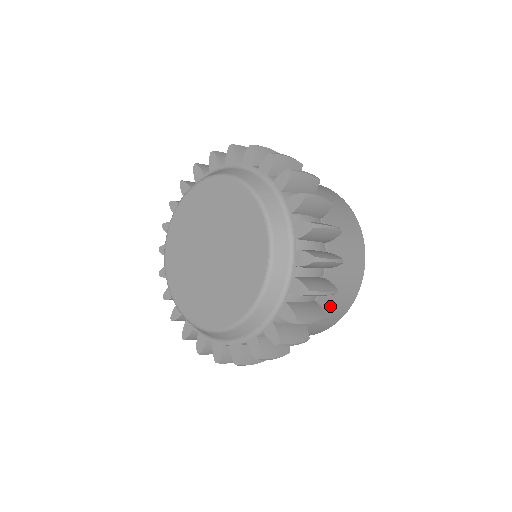
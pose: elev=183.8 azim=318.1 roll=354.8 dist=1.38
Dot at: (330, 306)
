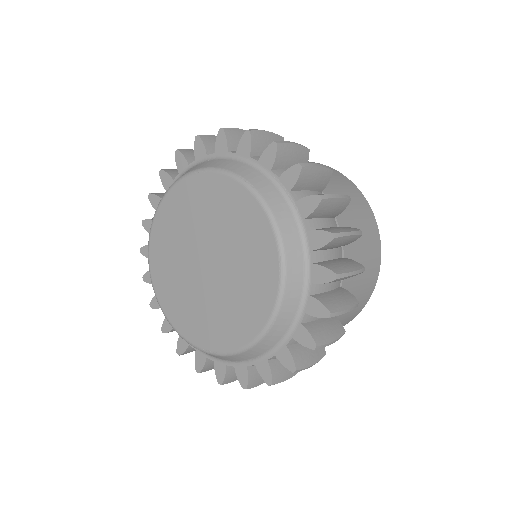
Dot at: occluded
